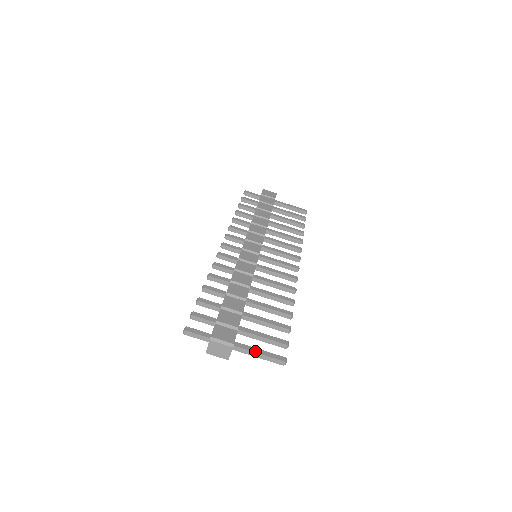
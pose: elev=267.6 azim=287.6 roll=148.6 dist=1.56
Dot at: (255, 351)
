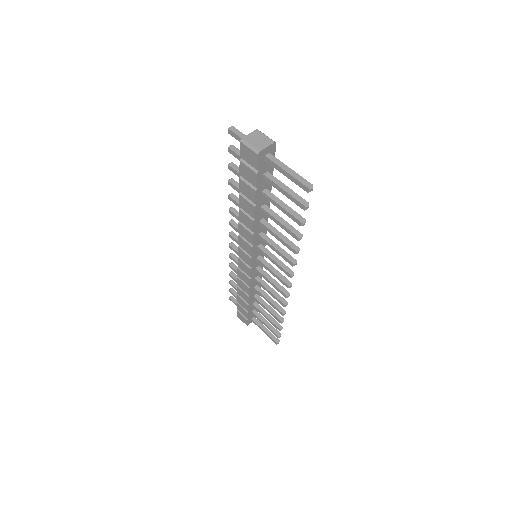
Dot at: (287, 167)
